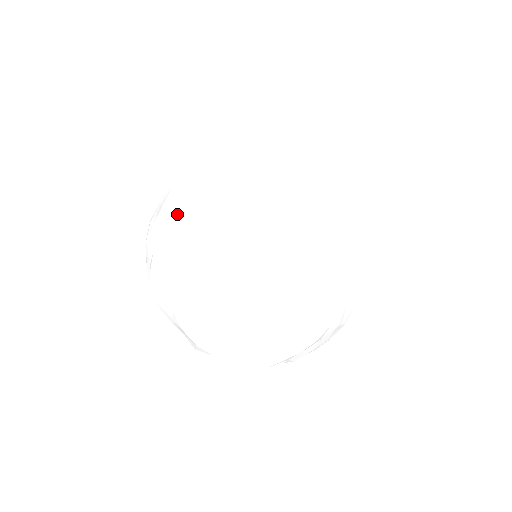
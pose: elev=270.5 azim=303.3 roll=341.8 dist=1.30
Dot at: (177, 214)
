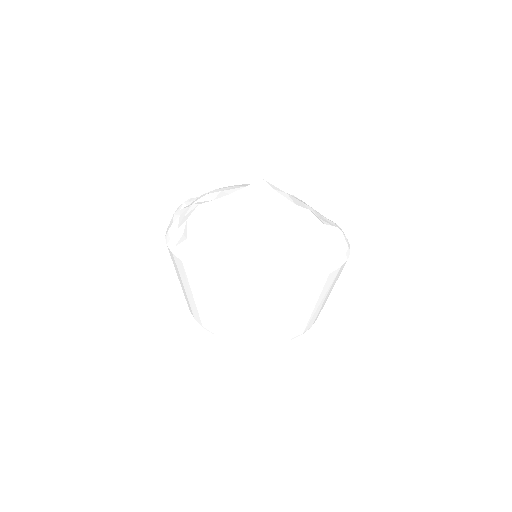
Dot at: occluded
